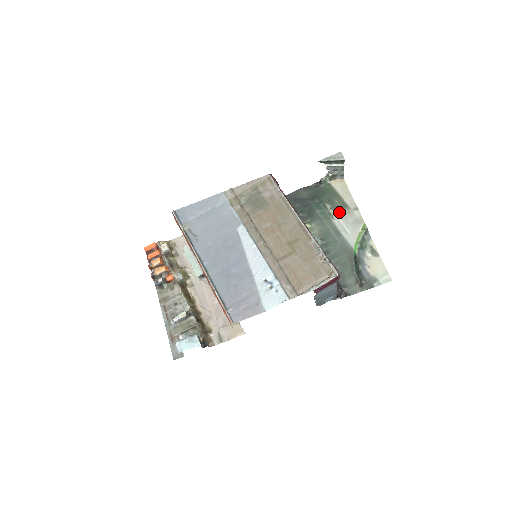
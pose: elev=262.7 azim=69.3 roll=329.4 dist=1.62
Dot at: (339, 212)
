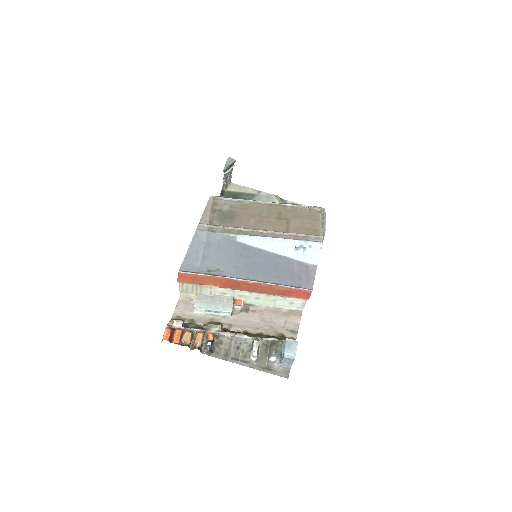
Dot at: occluded
